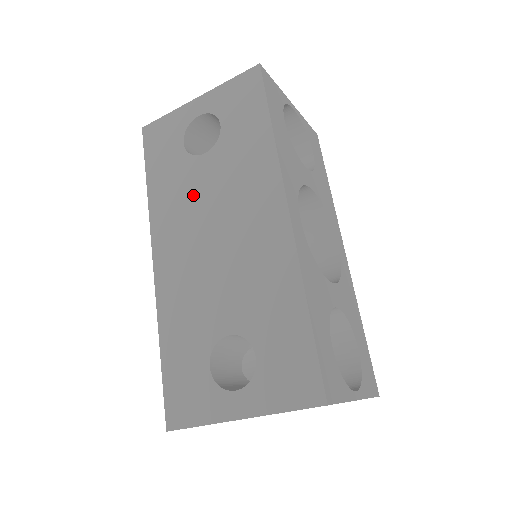
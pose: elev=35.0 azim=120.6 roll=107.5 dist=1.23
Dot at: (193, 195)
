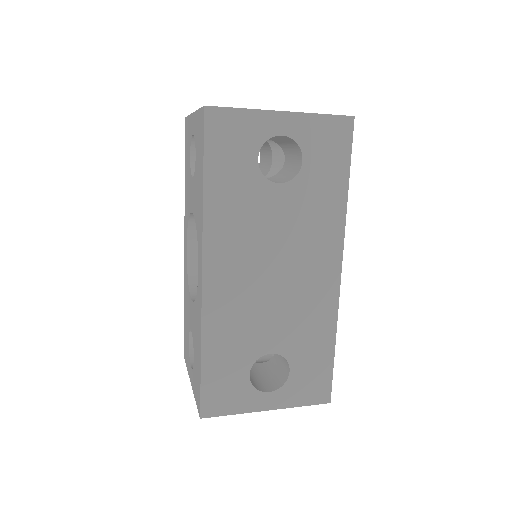
Dot at: (260, 223)
